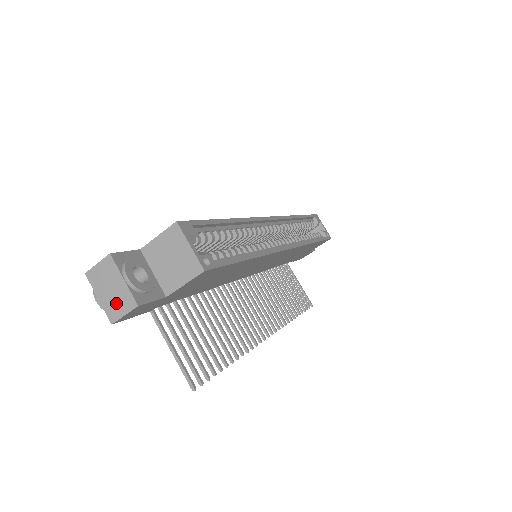
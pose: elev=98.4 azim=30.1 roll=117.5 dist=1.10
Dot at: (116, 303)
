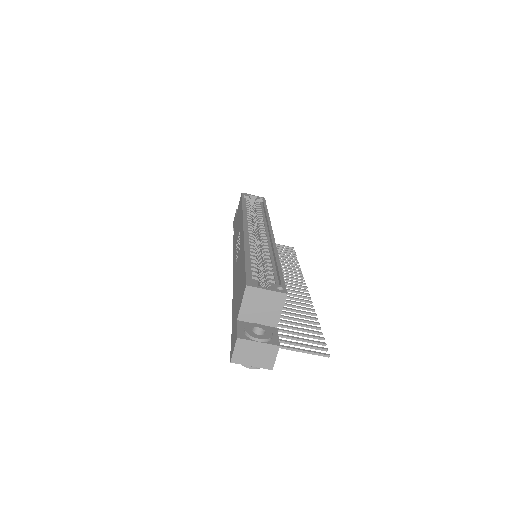
Dot at: (265, 358)
